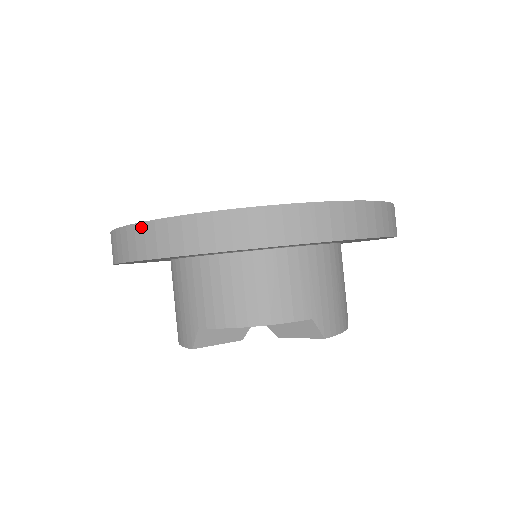
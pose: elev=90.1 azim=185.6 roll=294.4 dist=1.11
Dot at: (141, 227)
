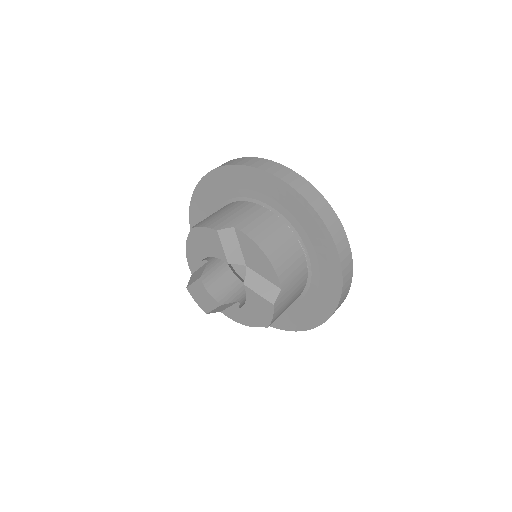
Dot at: (282, 166)
